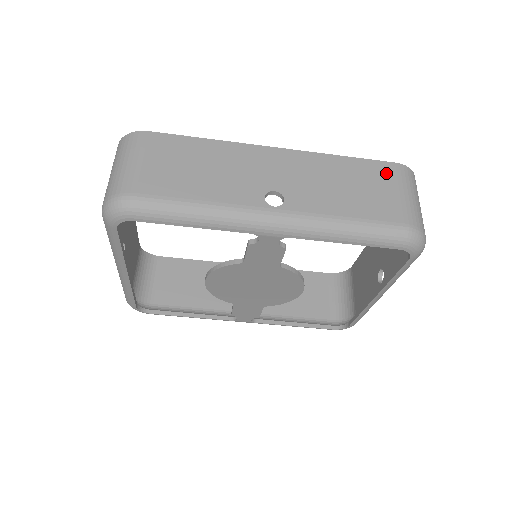
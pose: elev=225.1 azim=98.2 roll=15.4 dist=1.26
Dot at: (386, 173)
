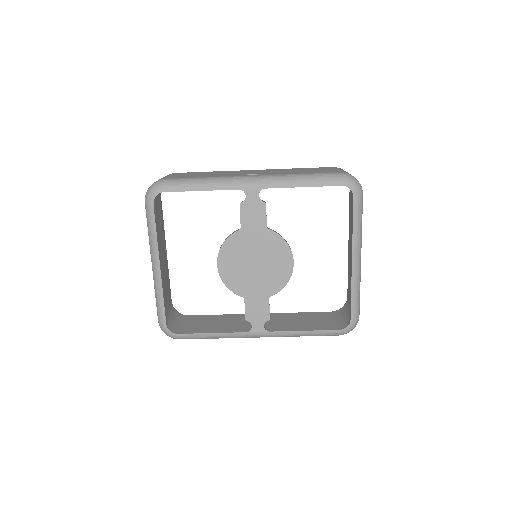
Dot at: (326, 168)
